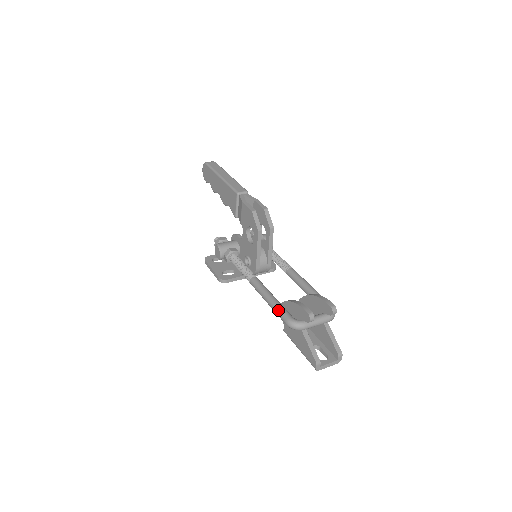
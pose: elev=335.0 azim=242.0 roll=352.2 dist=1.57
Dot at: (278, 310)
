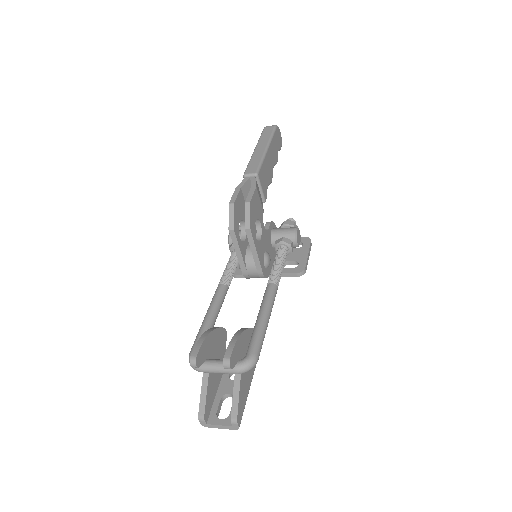
Dot at: (196, 336)
